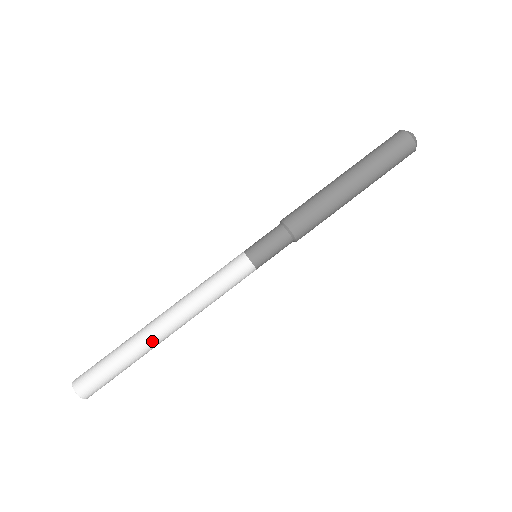
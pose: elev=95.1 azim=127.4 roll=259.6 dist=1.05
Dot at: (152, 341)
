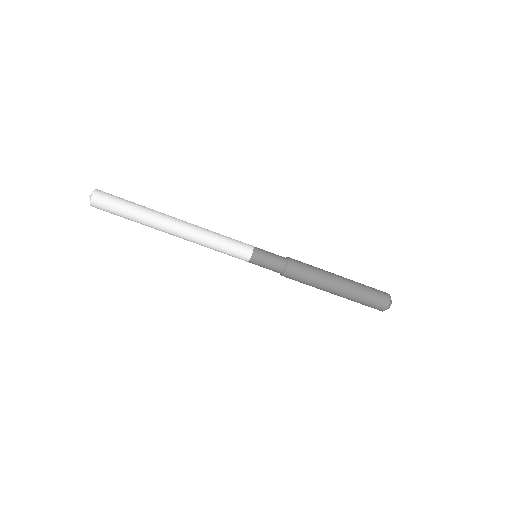
Dot at: (158, 229)
